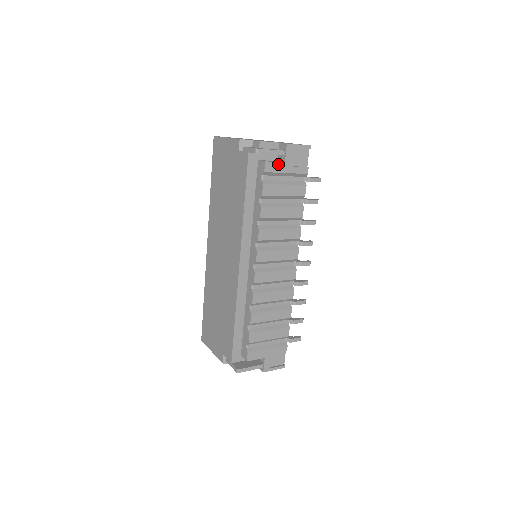
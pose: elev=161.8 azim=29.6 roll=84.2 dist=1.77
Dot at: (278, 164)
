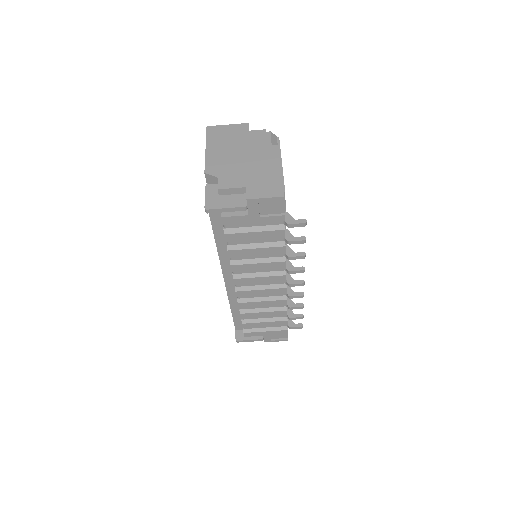
Dot at: (239, 217)
